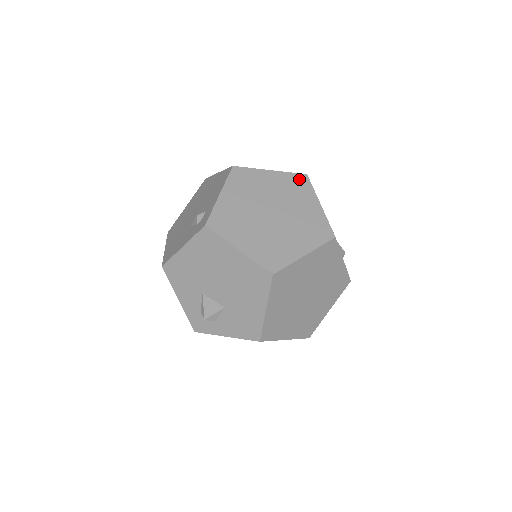
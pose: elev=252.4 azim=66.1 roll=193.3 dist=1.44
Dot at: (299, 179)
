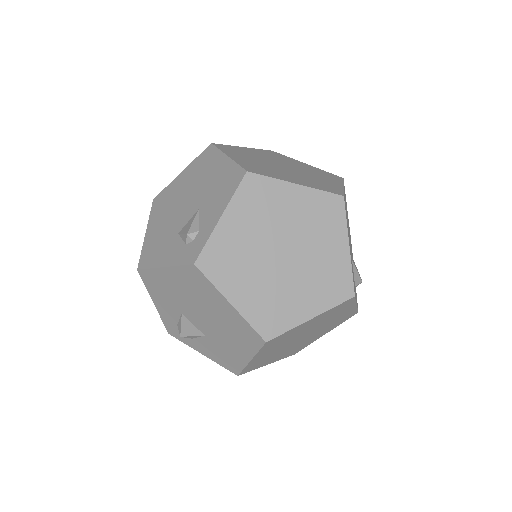
Dot at: (331, 203)
